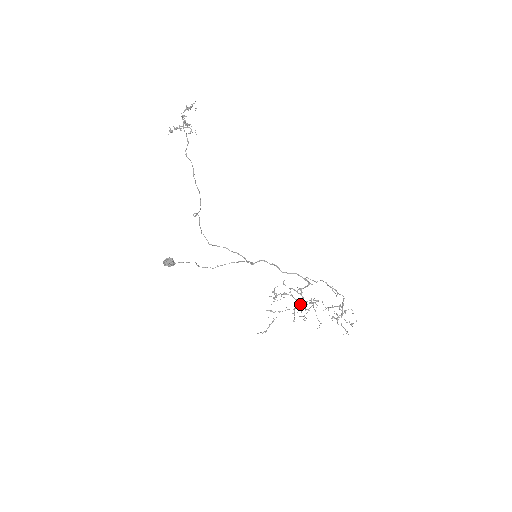
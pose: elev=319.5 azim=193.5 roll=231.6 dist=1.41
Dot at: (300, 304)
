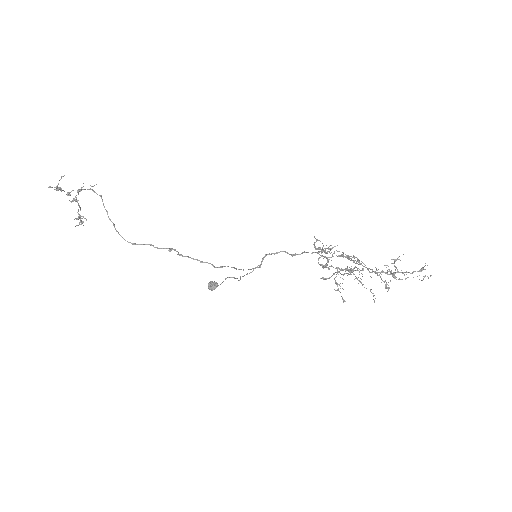
Dot at: (349, 257)
